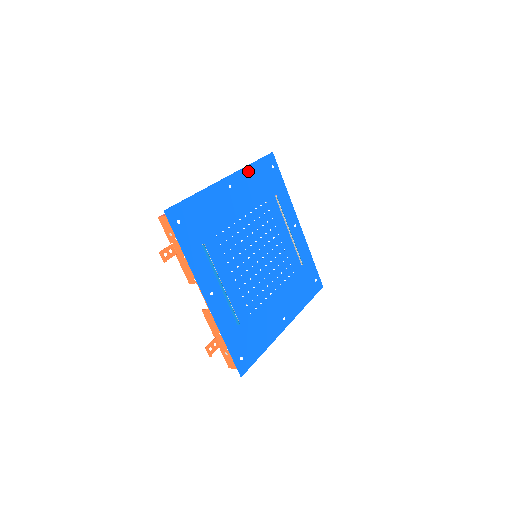
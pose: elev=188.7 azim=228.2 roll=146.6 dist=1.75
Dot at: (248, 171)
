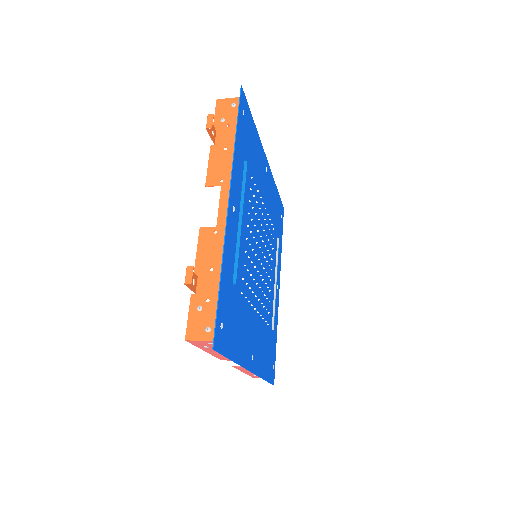
Dot at: (274, 187)
